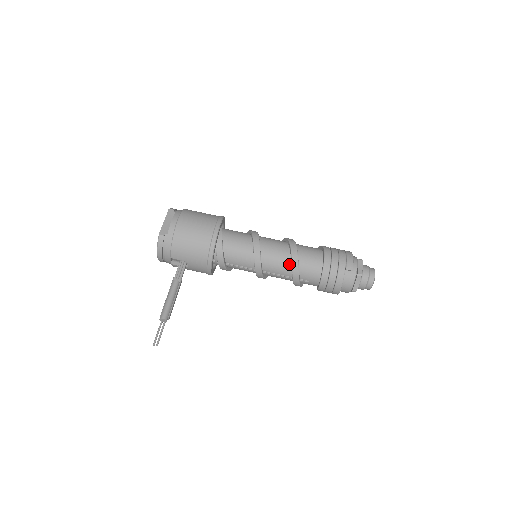
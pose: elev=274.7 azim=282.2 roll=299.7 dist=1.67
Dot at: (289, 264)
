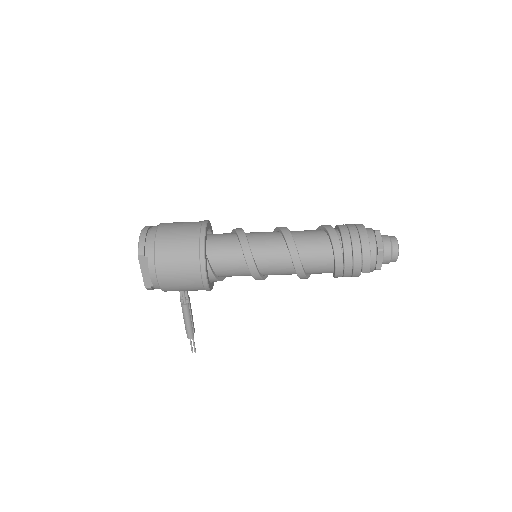
Dot at: occluded
